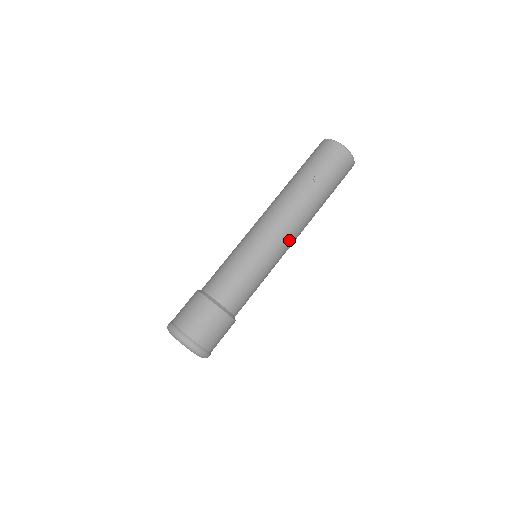
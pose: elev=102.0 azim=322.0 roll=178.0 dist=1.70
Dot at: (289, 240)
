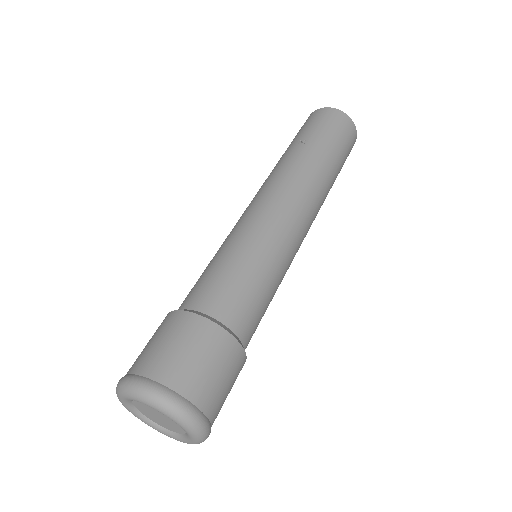
Dot at: (294, 209)
